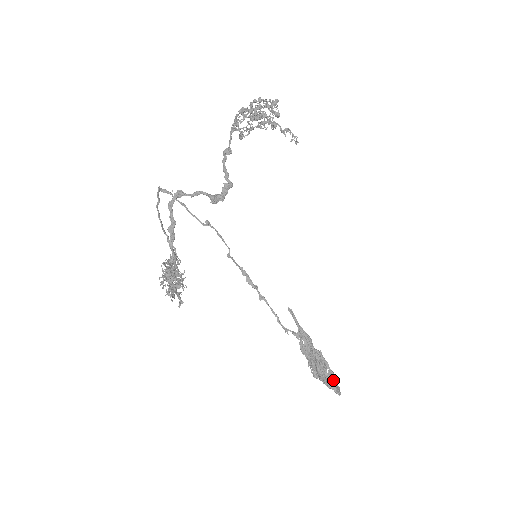
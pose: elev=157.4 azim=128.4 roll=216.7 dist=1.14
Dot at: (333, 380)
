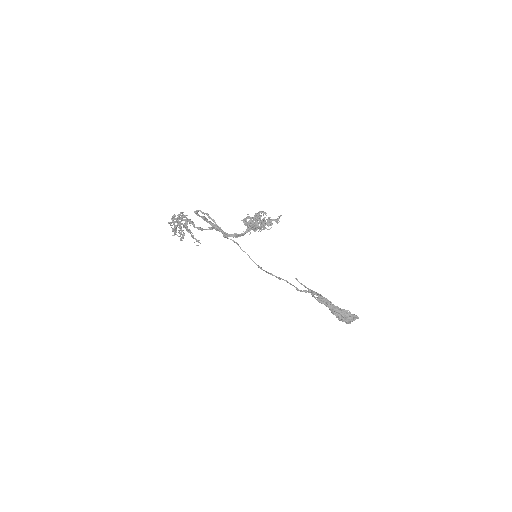
Dot at: (347, 321)
